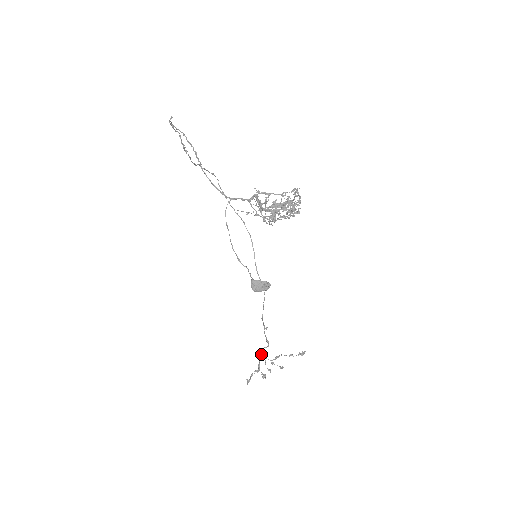
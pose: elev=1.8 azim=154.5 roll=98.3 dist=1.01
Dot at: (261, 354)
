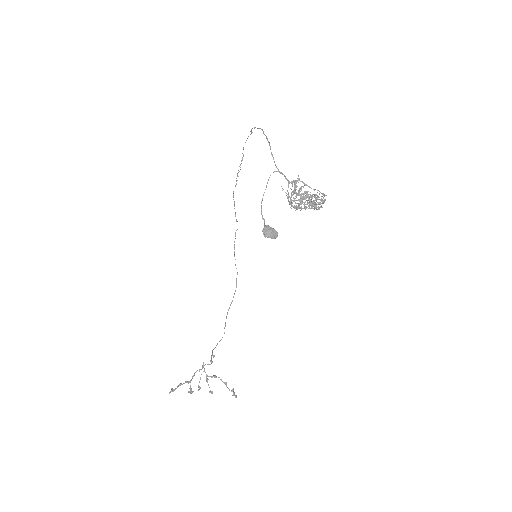
Dot at: (203, 362)
